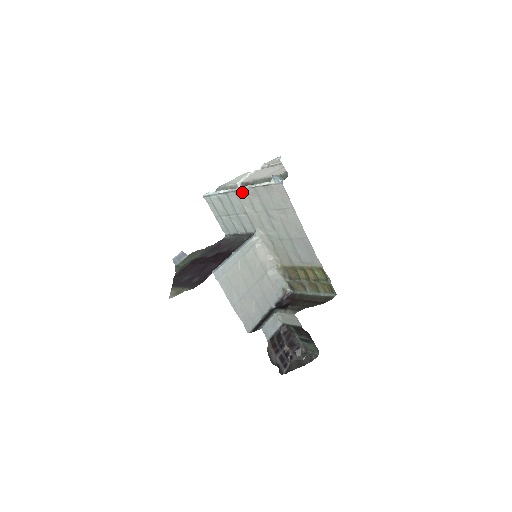
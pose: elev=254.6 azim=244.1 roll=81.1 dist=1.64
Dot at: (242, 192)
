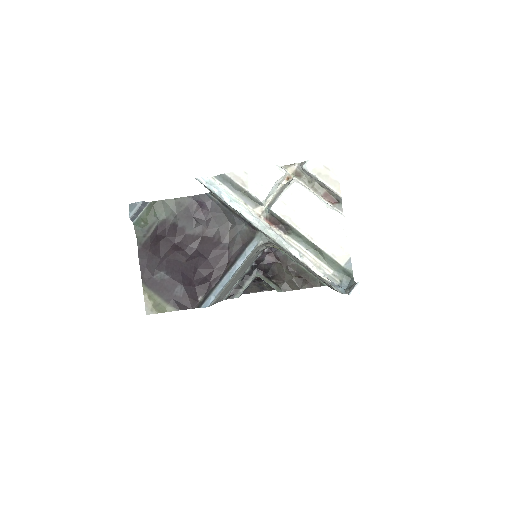
Dot at: (272, 239)
